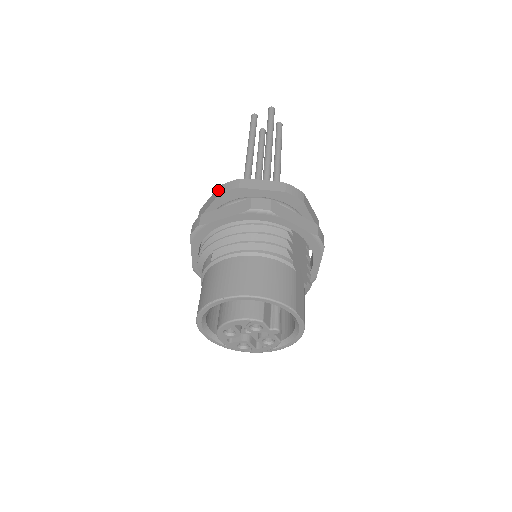
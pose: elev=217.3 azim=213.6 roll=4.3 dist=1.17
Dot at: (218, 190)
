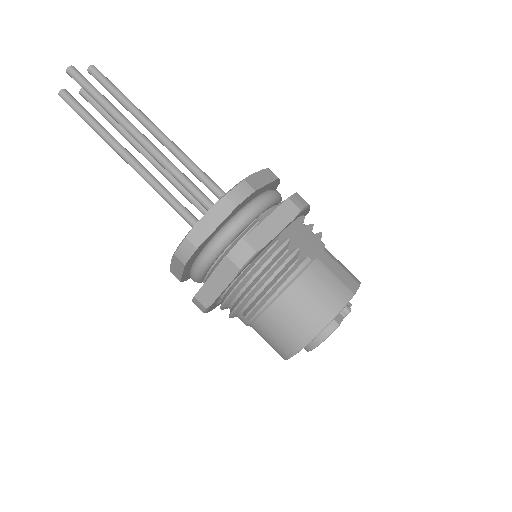
Dot at: (177, 260)
